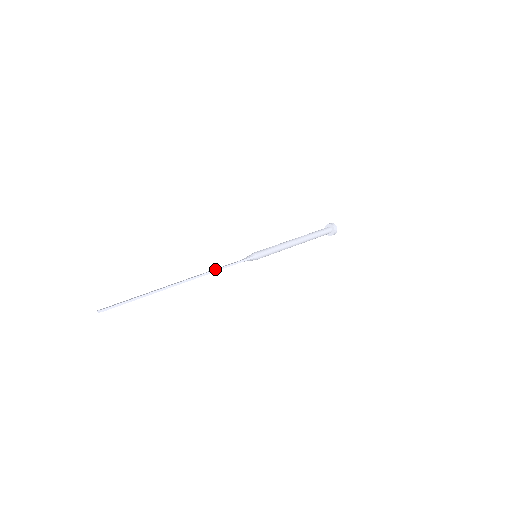
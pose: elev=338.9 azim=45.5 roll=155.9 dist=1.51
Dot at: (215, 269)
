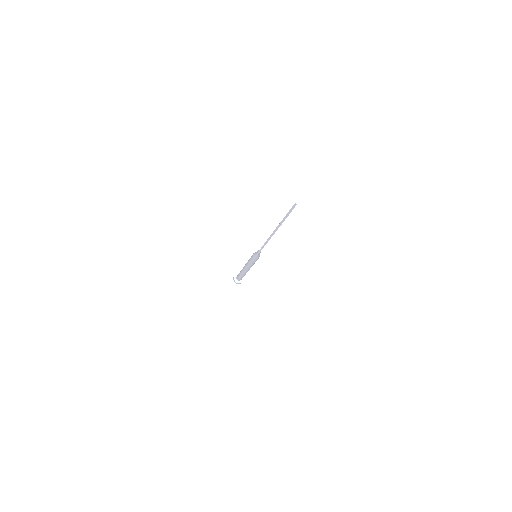
Dot at: occluded
